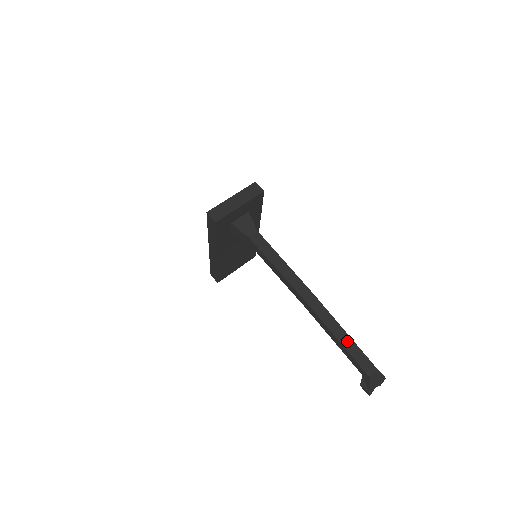
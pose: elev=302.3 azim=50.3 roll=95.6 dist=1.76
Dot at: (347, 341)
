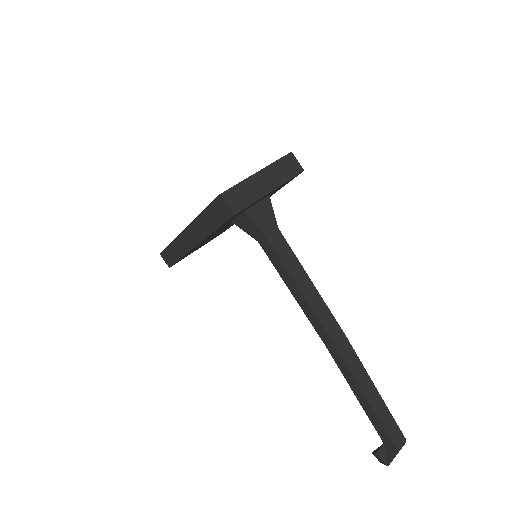
Dot at: (378, 403)
